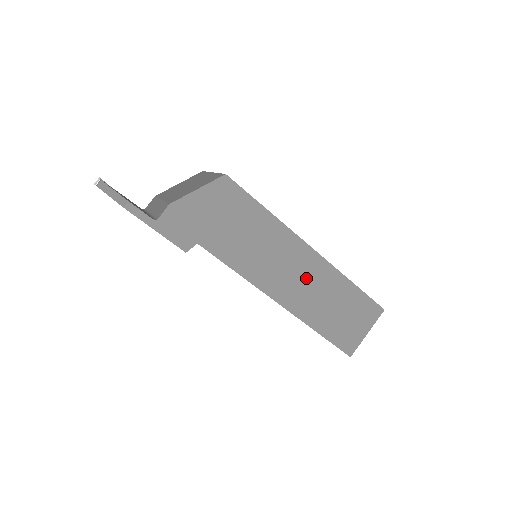
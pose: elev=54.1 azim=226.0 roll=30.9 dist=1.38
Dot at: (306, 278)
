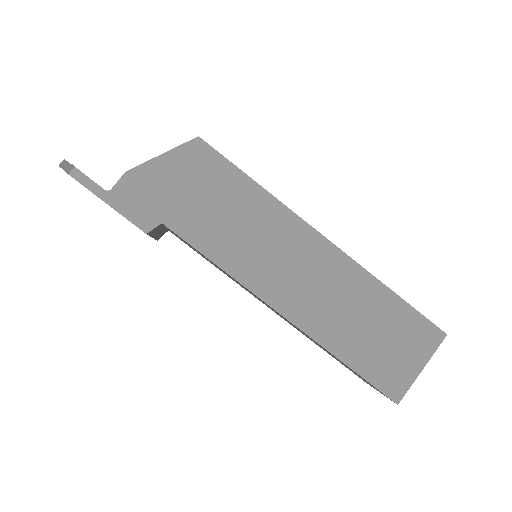
Dot at: (318, 278)
